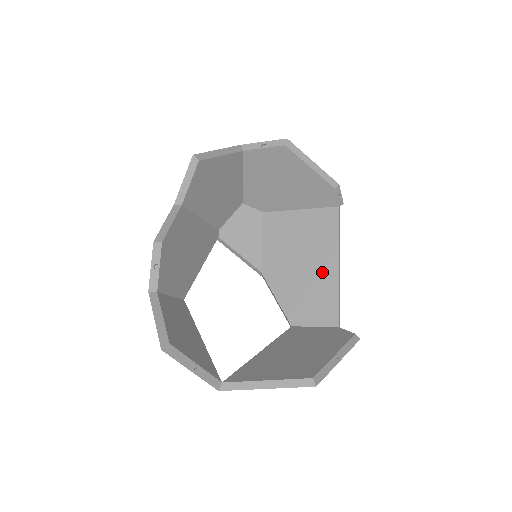
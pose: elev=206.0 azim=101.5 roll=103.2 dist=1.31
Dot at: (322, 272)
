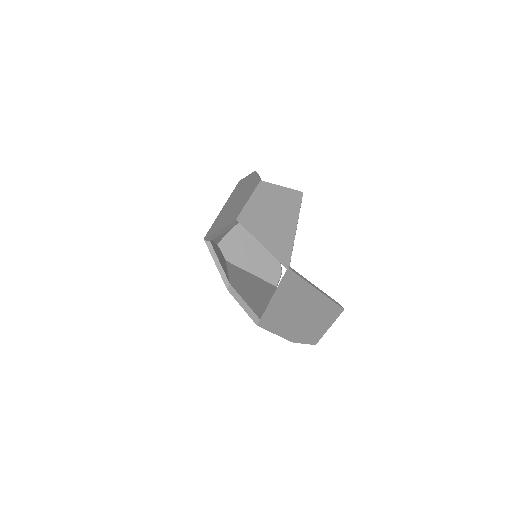
Dot at: occluded
